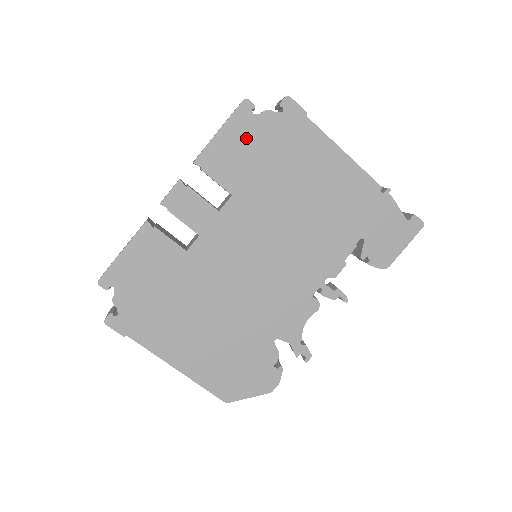
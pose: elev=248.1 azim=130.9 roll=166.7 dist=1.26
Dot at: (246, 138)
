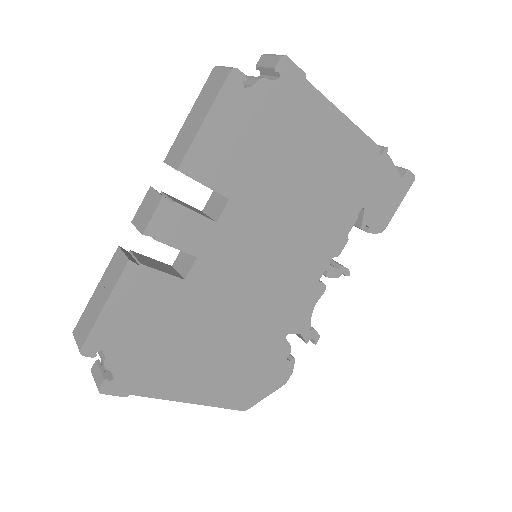
Dot at: (239, 122)
